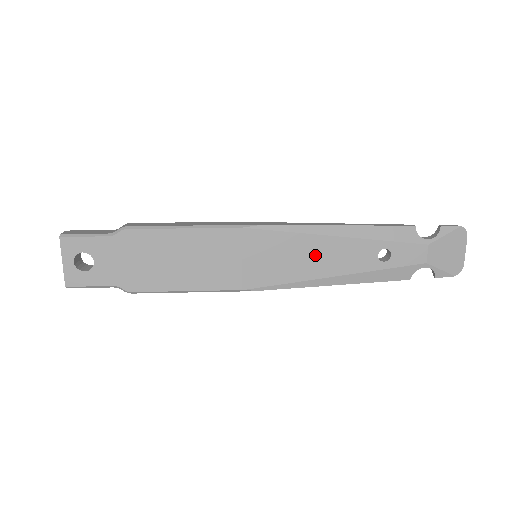
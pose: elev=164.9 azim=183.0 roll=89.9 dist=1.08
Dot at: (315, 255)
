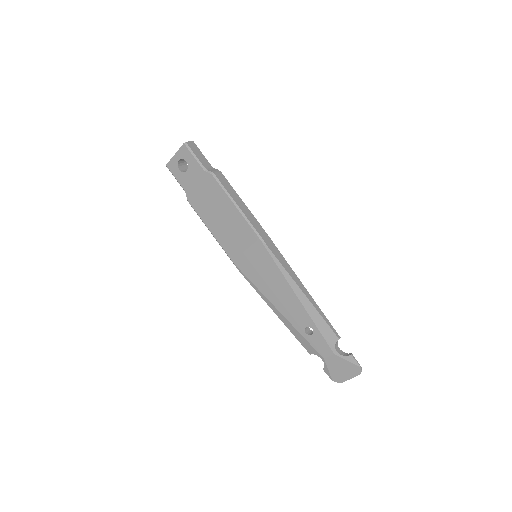
Dot at: (279, 290)
